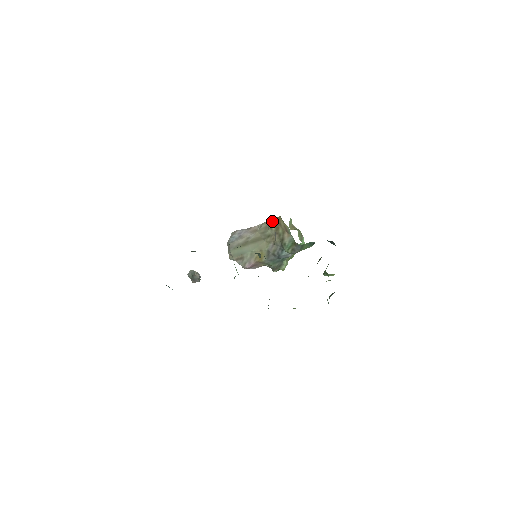
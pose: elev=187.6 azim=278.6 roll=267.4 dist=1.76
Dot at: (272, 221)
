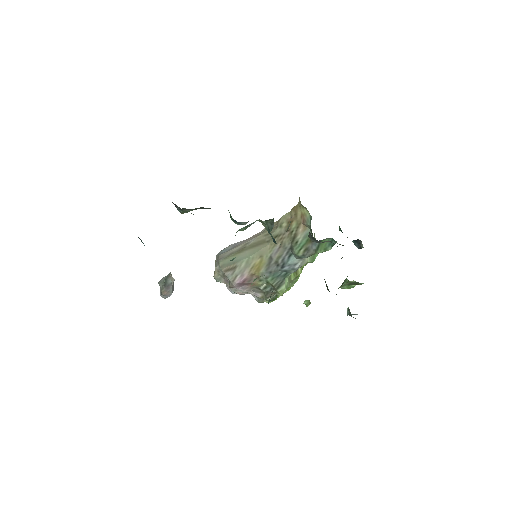
Dot at: (284, 216)
